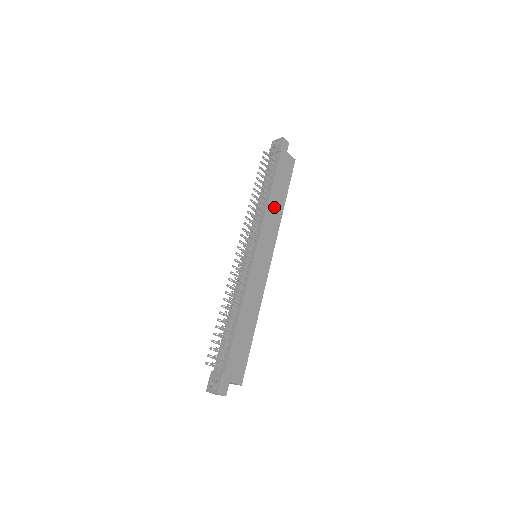
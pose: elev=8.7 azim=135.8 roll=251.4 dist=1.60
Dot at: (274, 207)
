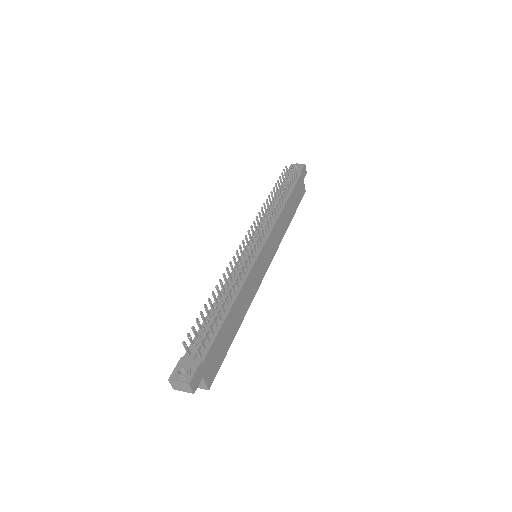
Dot at: (284, 219)
